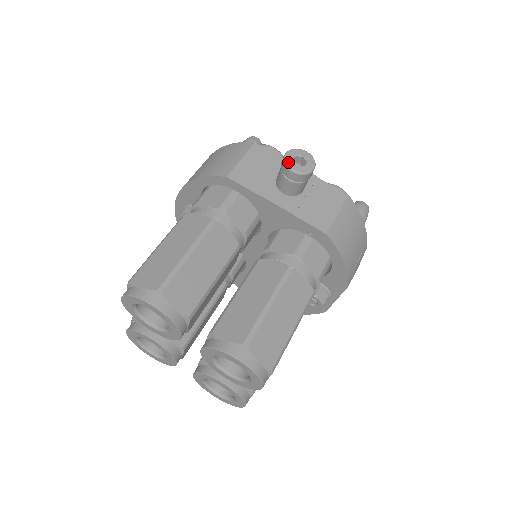
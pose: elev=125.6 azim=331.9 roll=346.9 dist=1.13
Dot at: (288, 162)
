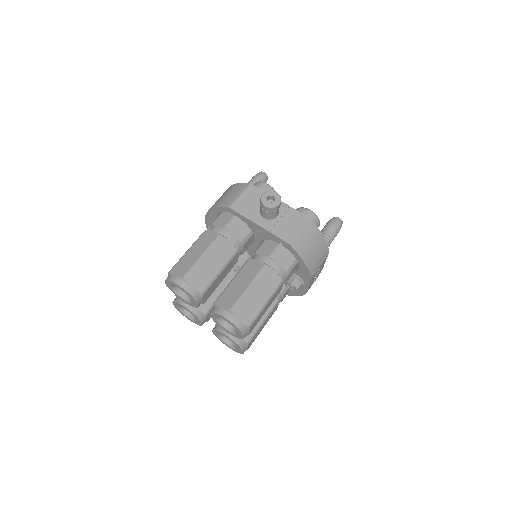
Dot at: (263, 200)
